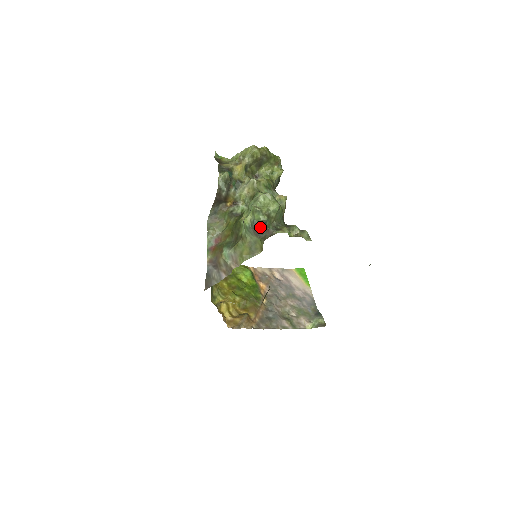
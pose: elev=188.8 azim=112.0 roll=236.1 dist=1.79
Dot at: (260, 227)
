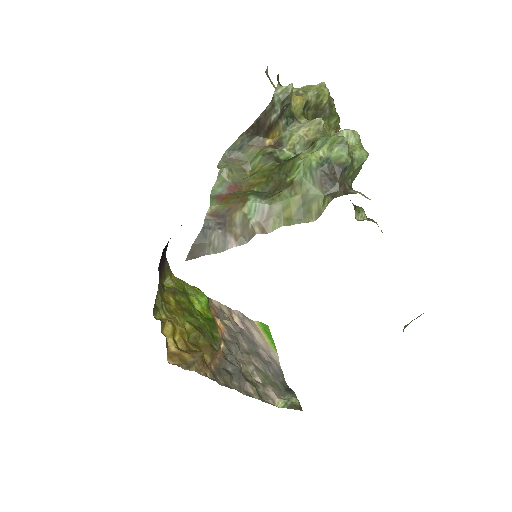
Dot at: (334, 173)
